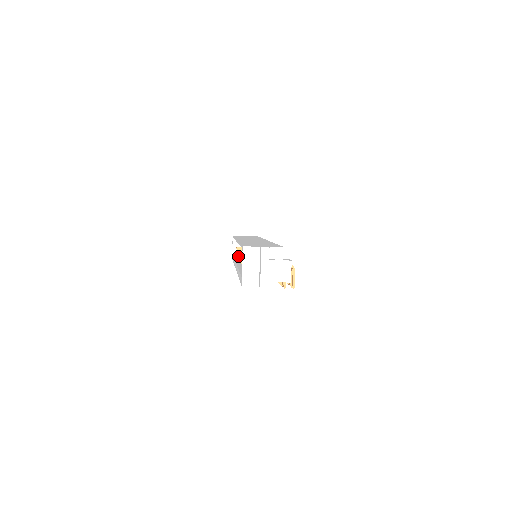
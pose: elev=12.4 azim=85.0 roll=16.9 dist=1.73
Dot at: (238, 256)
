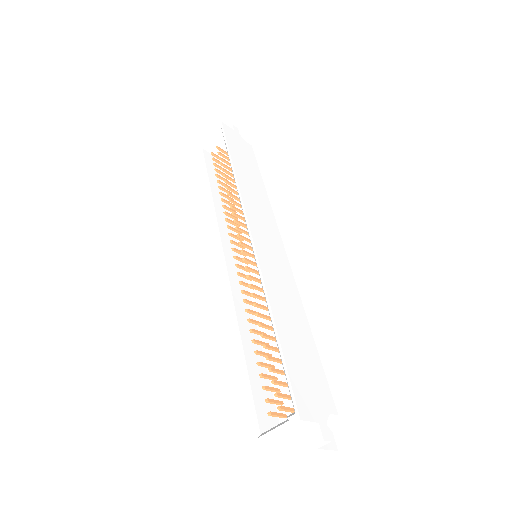
Dot at: (222, 199)
